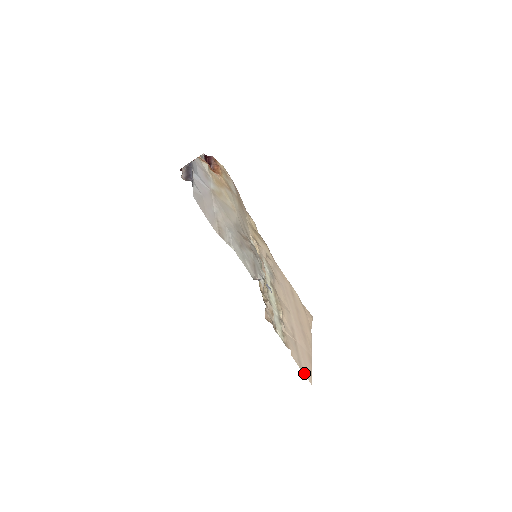
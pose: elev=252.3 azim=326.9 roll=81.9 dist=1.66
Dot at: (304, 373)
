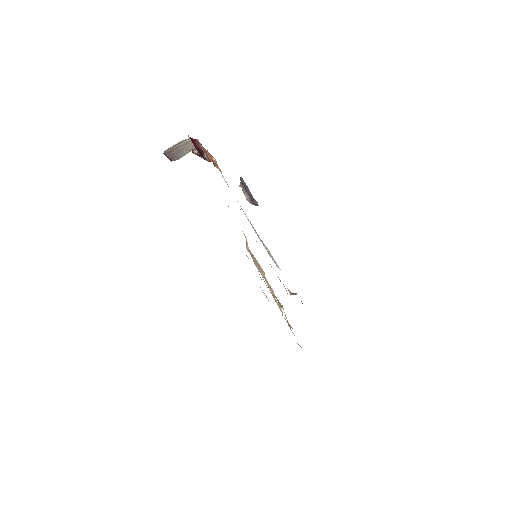
Dot at: occluded
